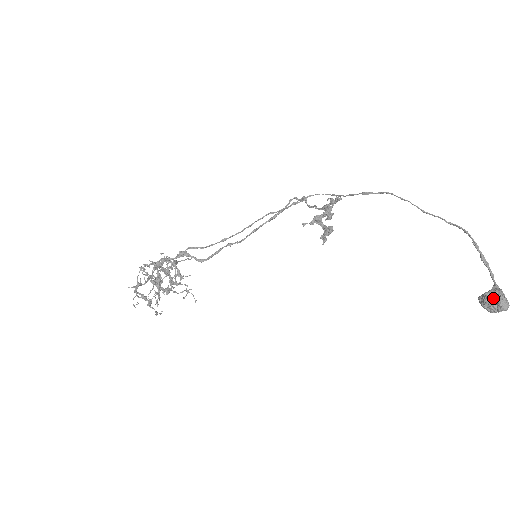
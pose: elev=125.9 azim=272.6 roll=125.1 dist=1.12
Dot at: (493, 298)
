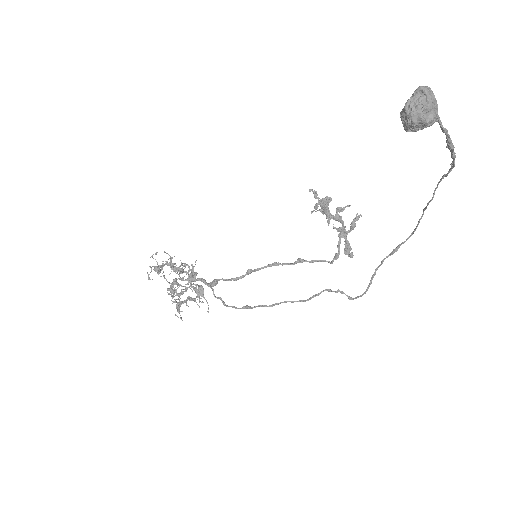
Dot at: occluded
